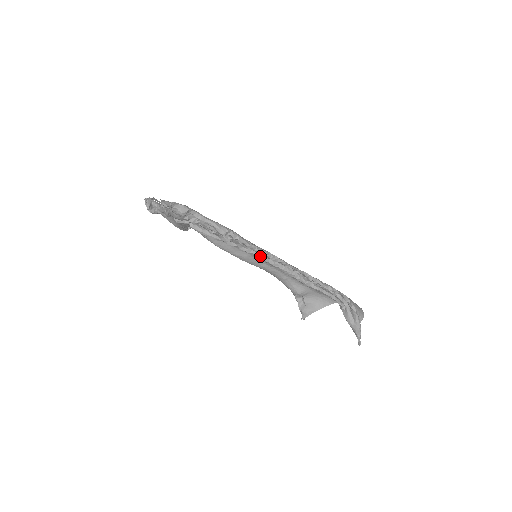
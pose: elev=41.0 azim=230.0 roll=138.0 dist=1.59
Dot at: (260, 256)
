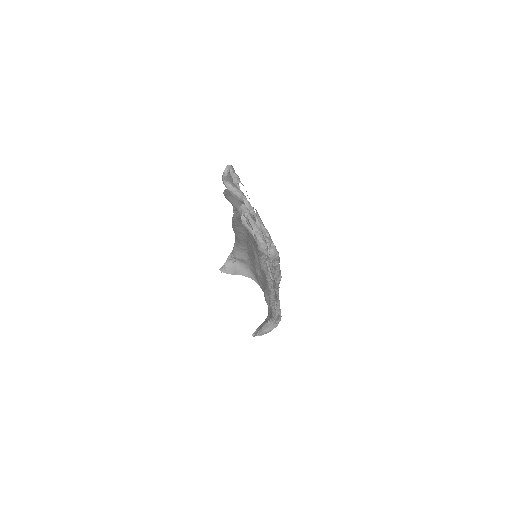
Dot at: (270, 284)
